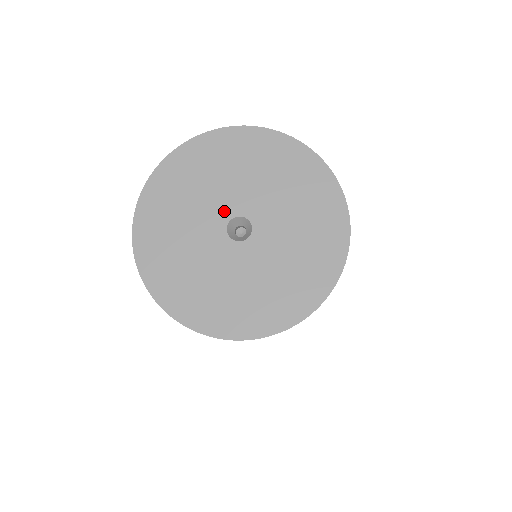
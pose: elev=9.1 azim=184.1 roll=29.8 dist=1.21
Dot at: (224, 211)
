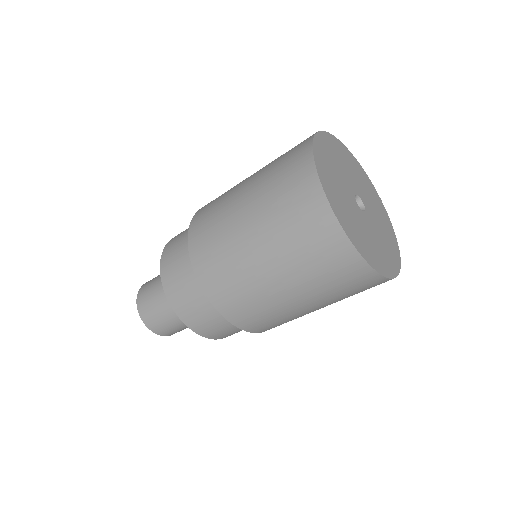
Dot at: (351, 194)
